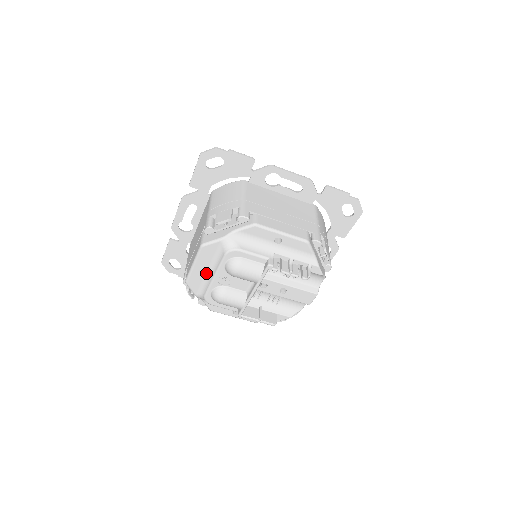
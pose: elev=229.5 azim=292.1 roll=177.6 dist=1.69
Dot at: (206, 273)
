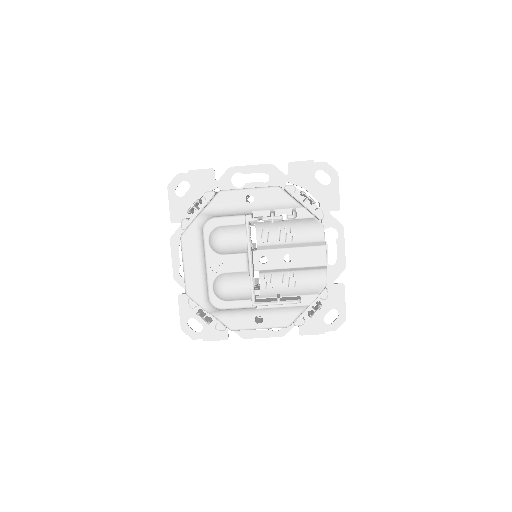
Dot at: (200, 270)
